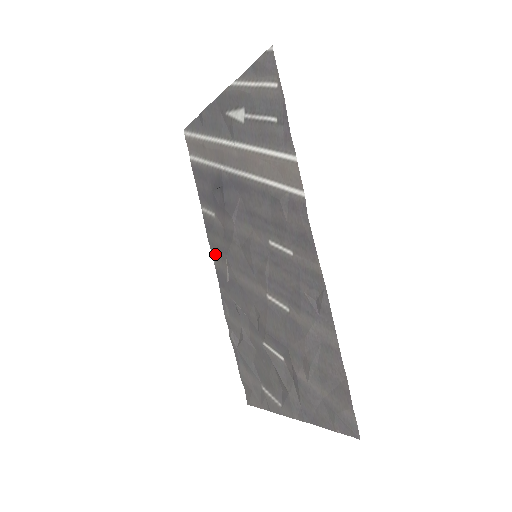
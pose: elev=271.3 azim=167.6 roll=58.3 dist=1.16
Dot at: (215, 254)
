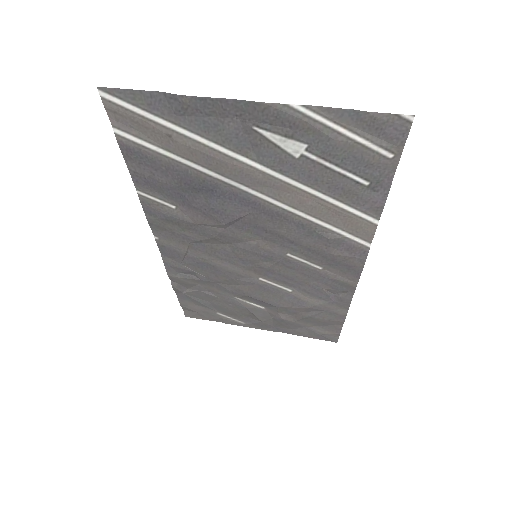
Dot at: (162, 235)
